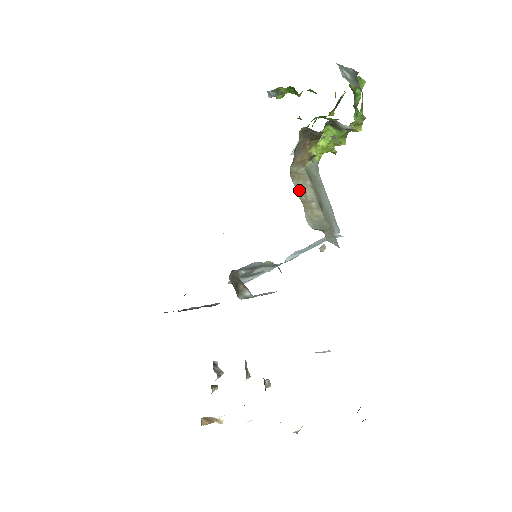
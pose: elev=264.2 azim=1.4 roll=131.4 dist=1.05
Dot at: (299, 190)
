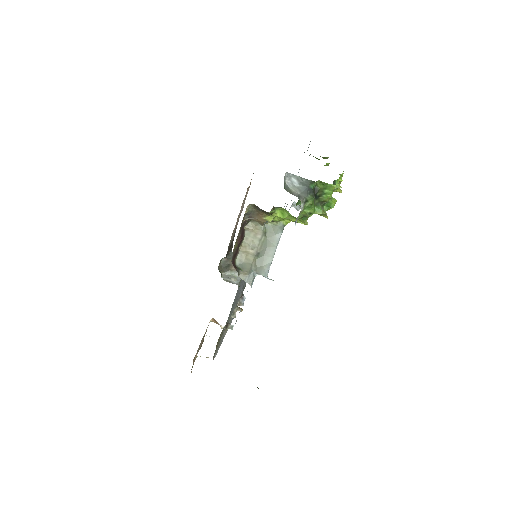
Dot at: (247, 238)
